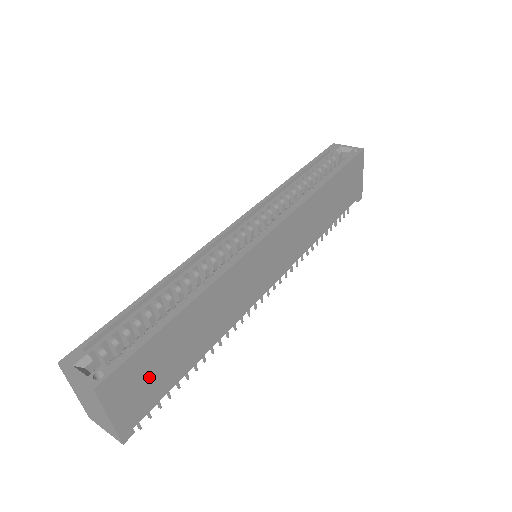
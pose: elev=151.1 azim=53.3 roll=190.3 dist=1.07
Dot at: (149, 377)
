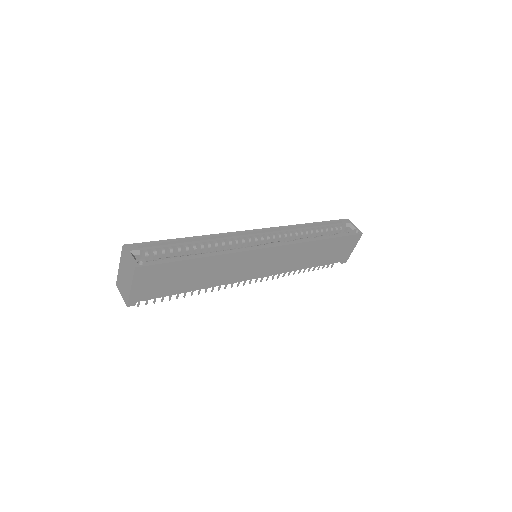
Dot at: (161, 281)
